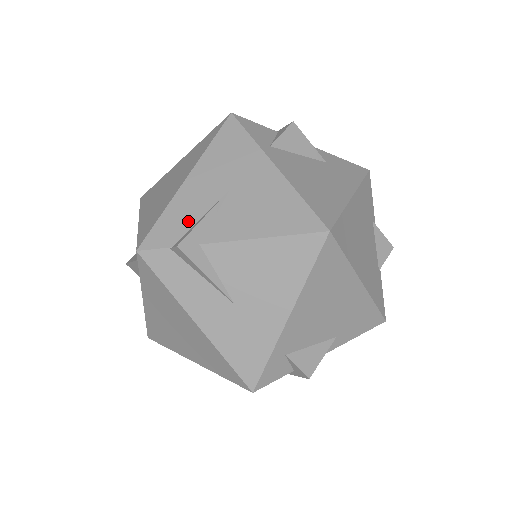
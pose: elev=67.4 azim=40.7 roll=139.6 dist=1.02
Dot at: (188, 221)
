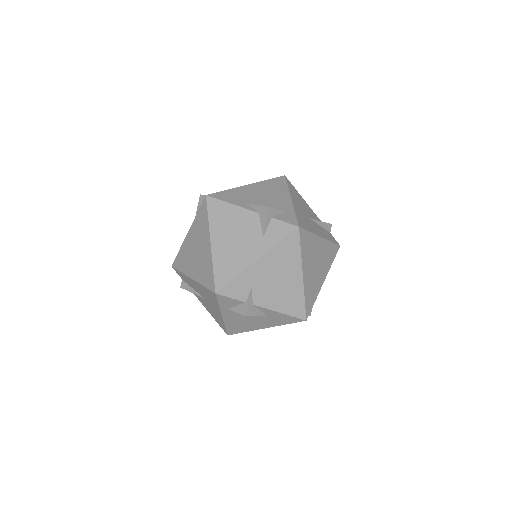
Dot at: (189, 284)
